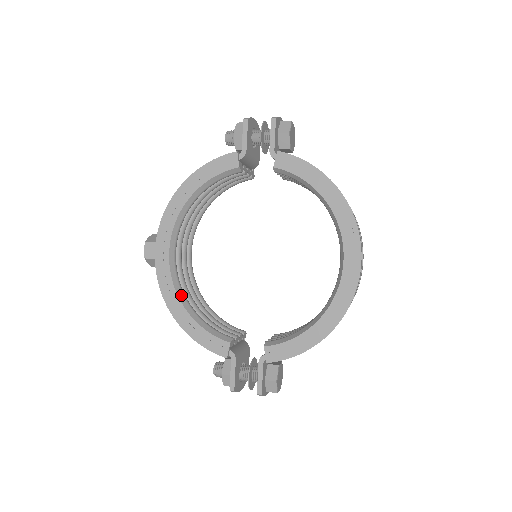
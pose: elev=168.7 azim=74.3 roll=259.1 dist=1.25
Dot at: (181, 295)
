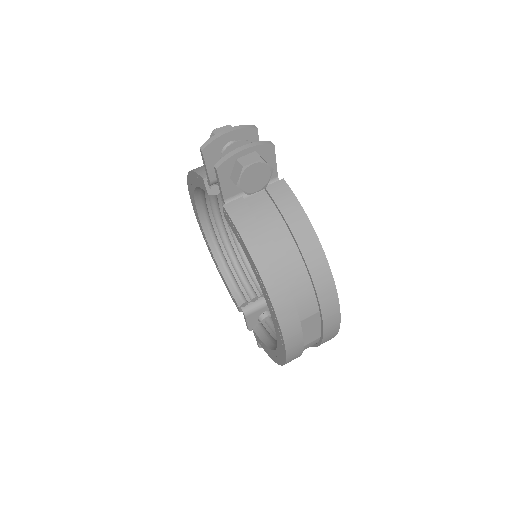
Dot at: (215, 251)
